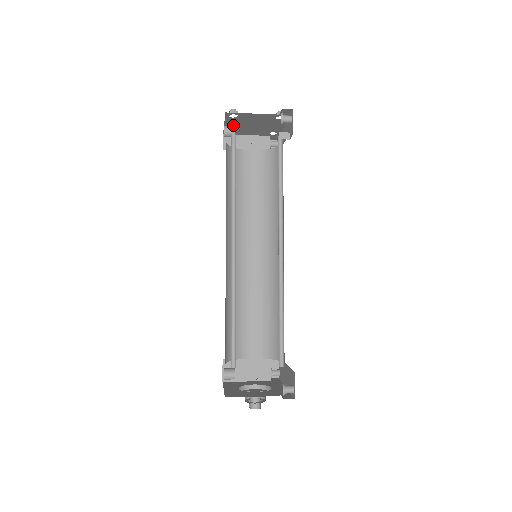
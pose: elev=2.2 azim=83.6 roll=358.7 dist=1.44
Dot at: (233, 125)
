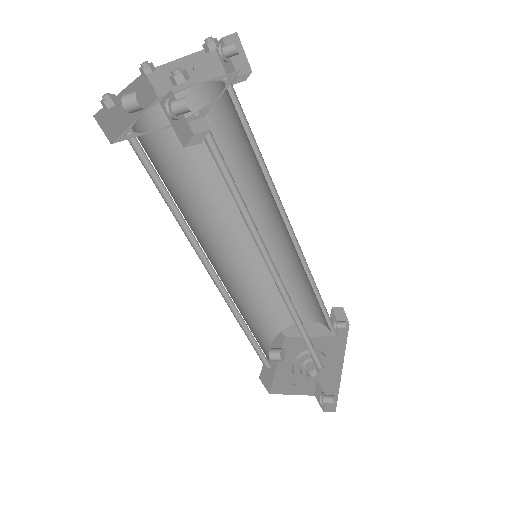
Dot at: occluded
